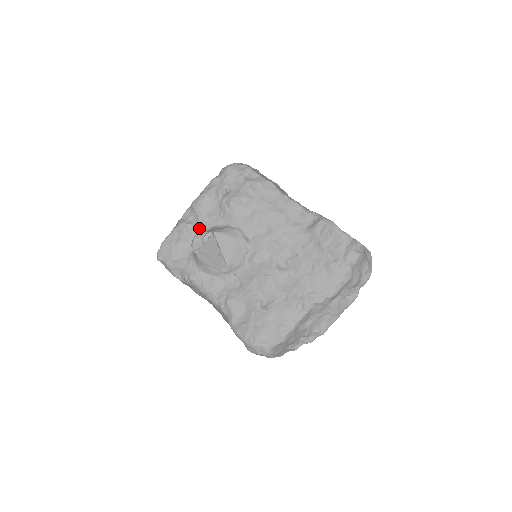
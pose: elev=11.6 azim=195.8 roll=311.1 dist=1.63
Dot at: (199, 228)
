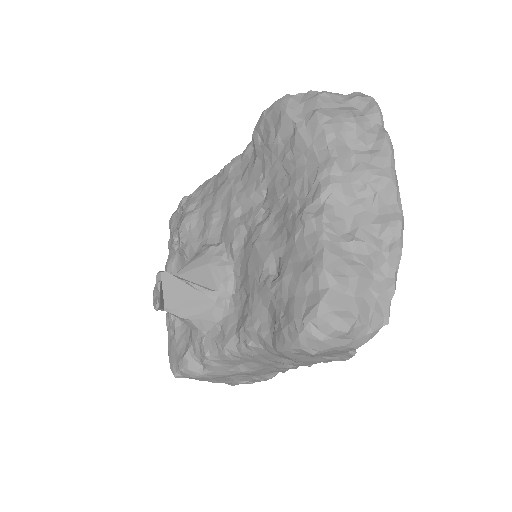
Dot at: occluded
